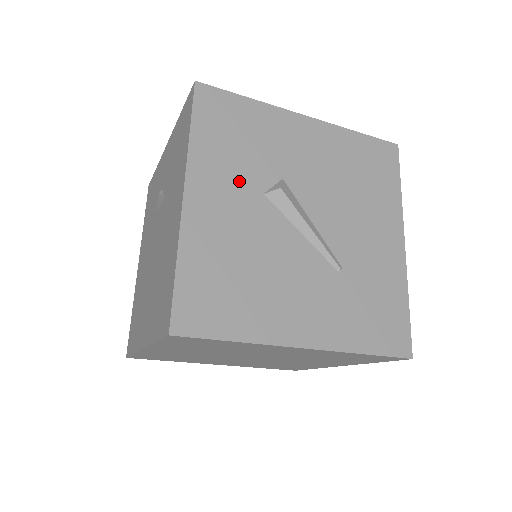
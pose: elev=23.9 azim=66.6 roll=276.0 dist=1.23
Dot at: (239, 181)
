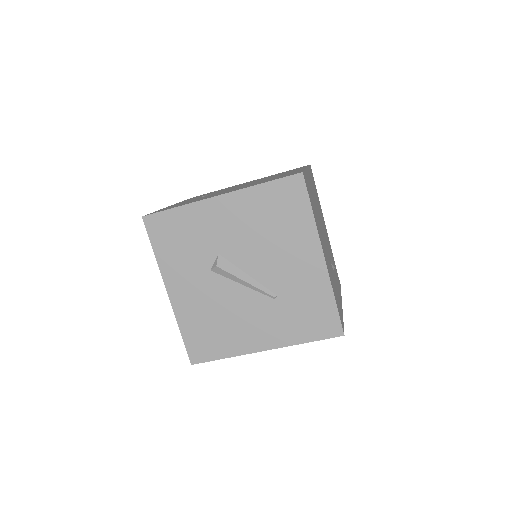
Dot at: (193, 269)
